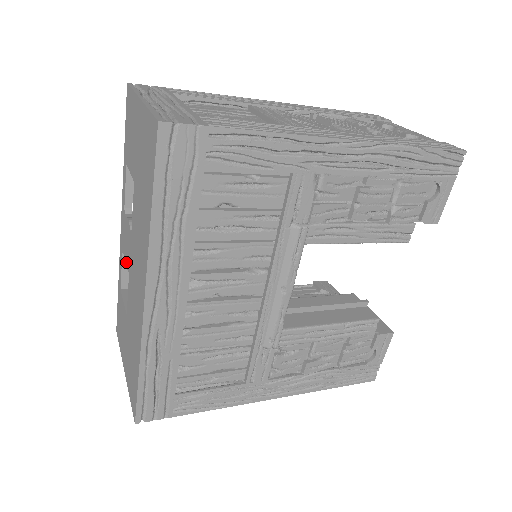
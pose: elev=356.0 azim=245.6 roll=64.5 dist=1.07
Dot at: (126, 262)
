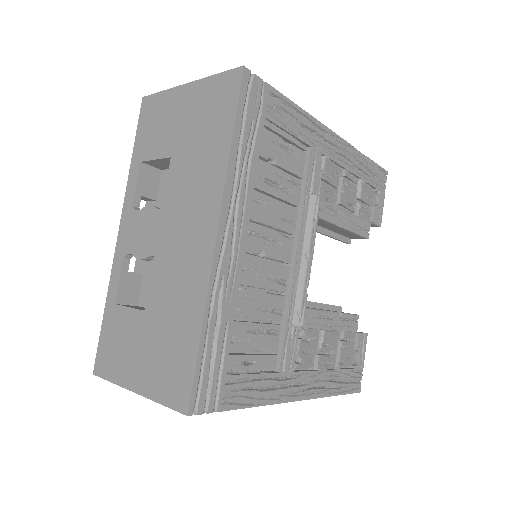
Dot at: (142, 253)
